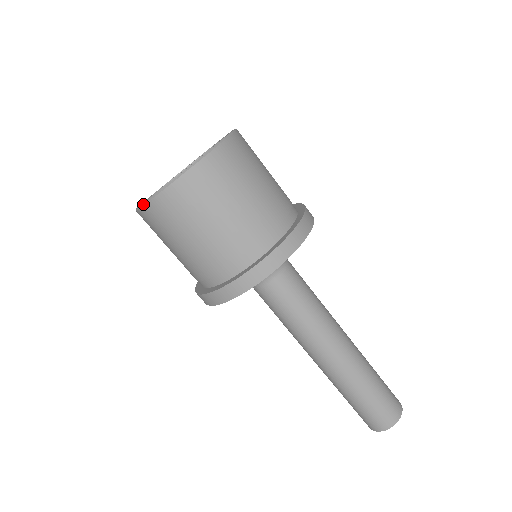
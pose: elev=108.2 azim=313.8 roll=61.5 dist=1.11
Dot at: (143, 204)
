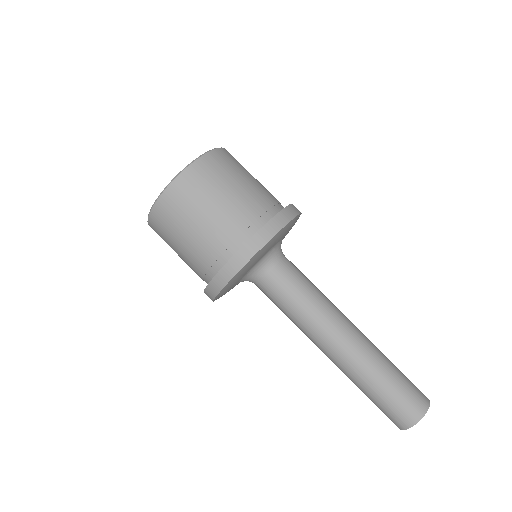
Dot at: (148, 224)
